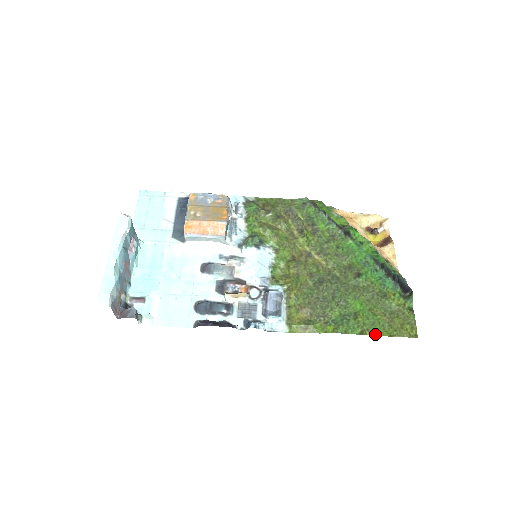
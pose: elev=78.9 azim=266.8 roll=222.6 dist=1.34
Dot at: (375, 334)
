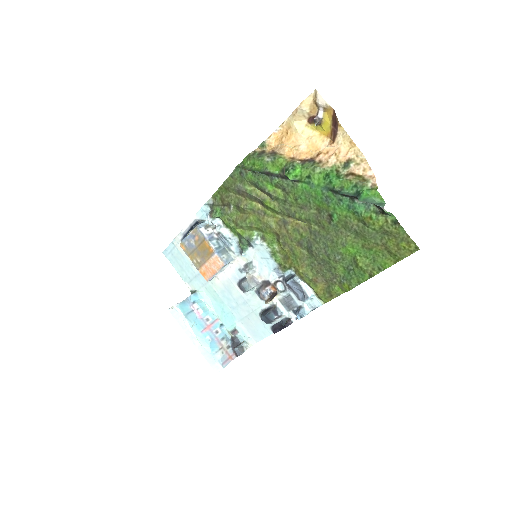
Dot at: (381, 270)
